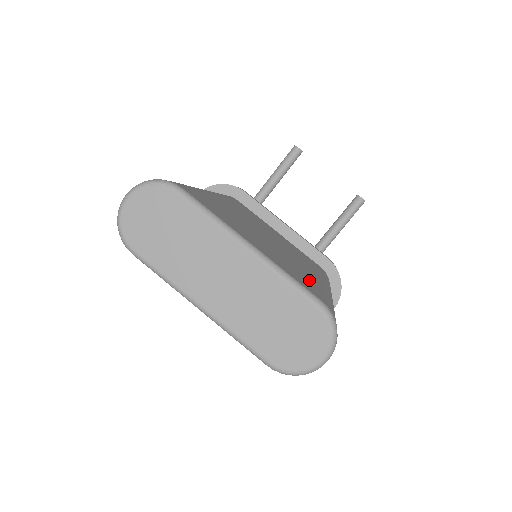
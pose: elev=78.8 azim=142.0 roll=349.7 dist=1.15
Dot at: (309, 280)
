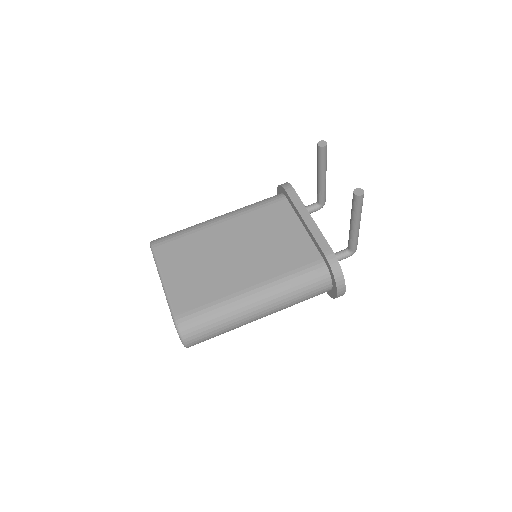
Dot at: (205, 296)
